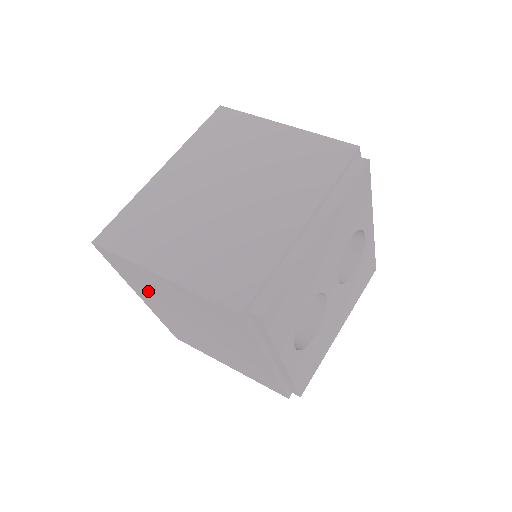
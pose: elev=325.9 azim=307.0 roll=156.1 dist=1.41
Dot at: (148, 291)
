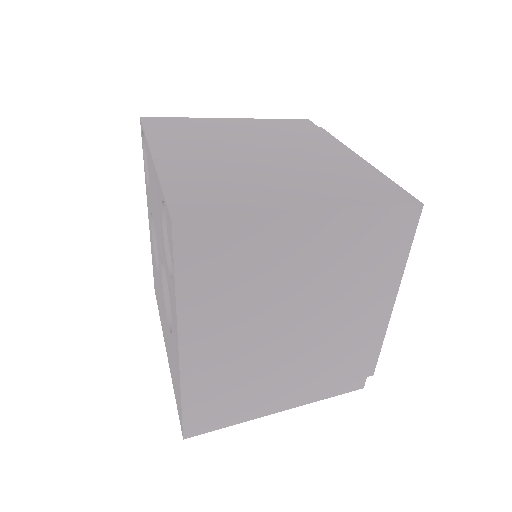
Dot at: (230, 296)
